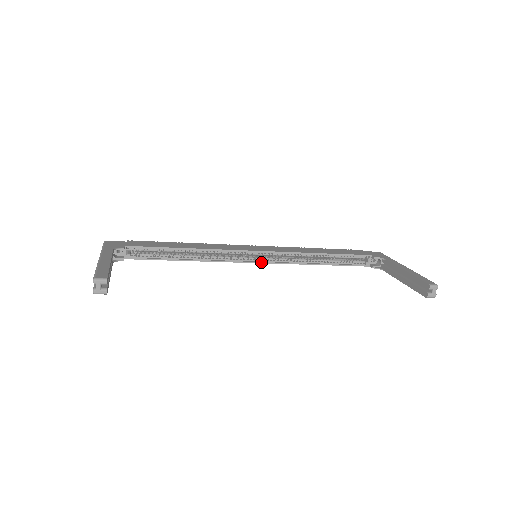
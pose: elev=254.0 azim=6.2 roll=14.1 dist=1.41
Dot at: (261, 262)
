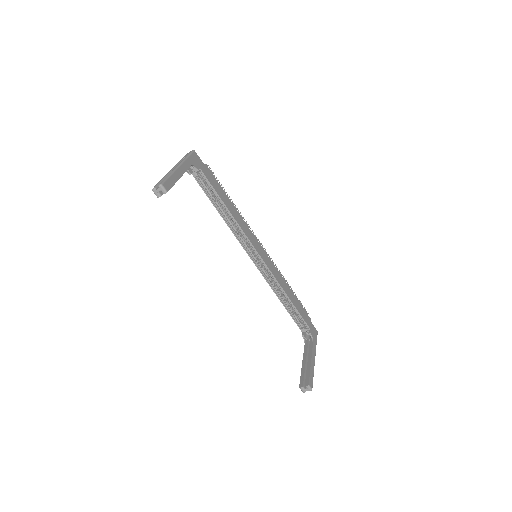
Dot at: (254, 262)
